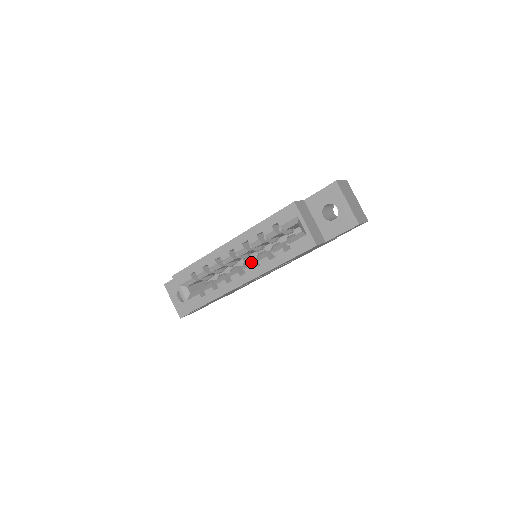
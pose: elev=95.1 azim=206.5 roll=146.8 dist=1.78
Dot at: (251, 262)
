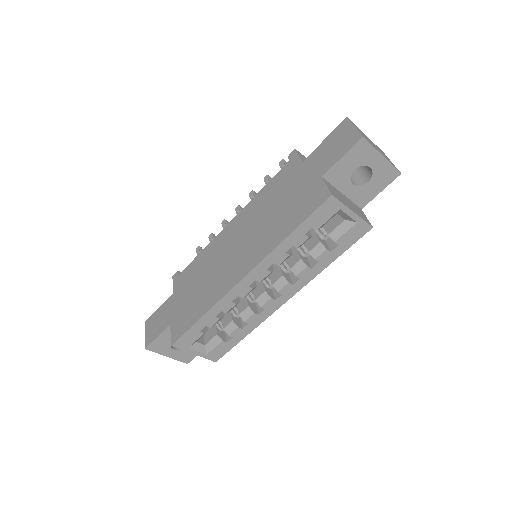
Dot at: (284, 280)
